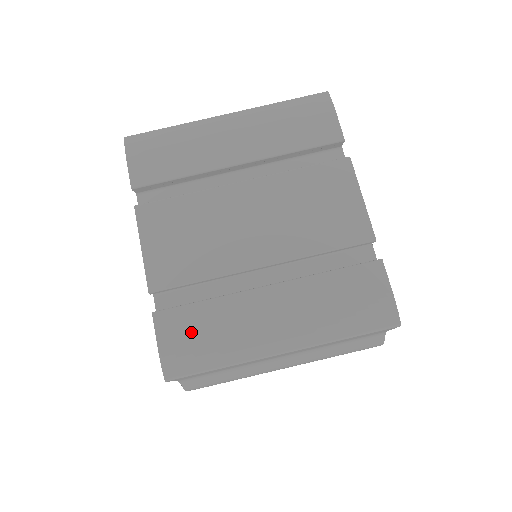
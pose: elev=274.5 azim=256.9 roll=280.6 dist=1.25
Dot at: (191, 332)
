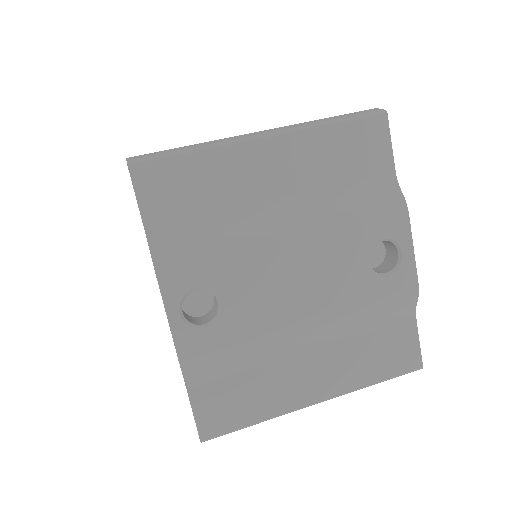
Dot at: occluded
